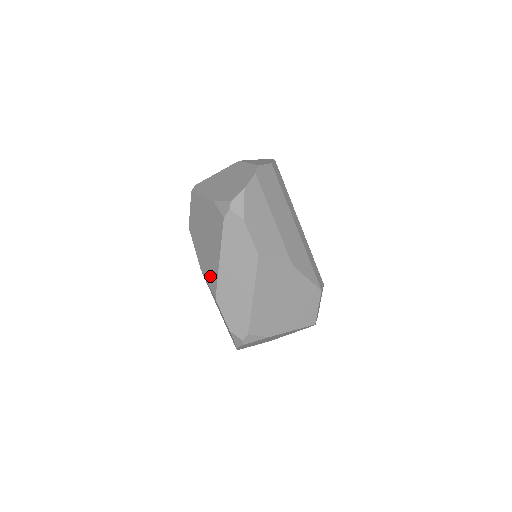
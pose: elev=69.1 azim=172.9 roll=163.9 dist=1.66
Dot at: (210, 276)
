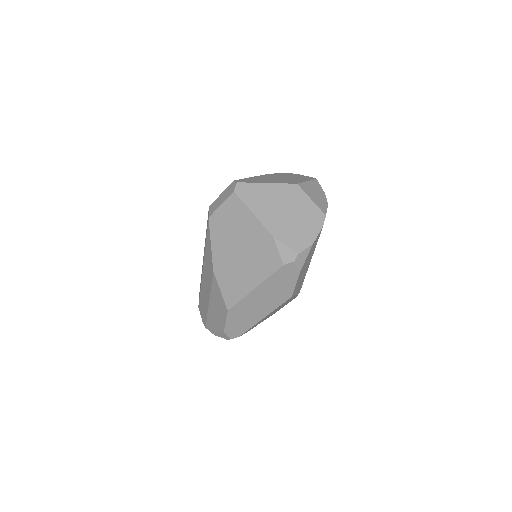
Dot at: (229, 288)
